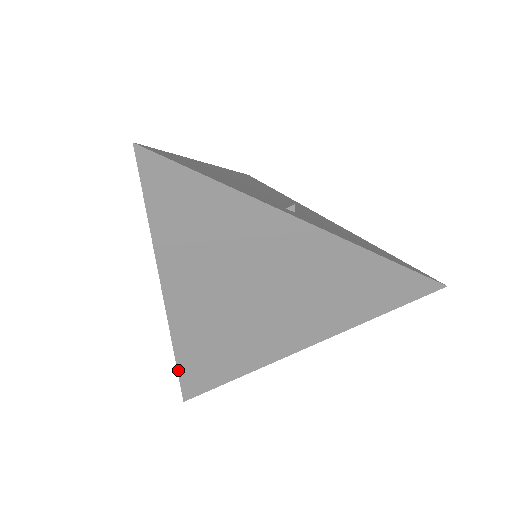
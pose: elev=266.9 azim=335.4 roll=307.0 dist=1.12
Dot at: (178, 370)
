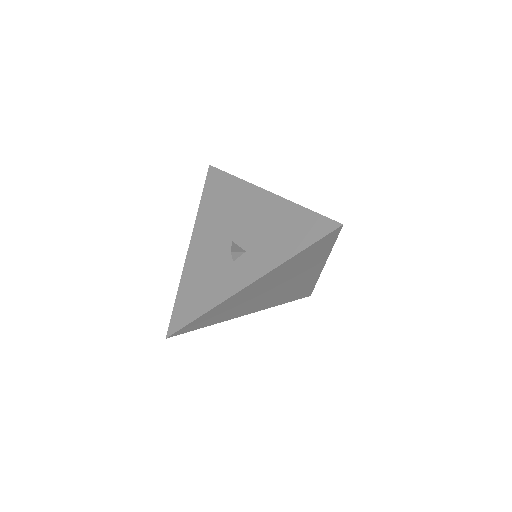
Dot at: (194, 321)
